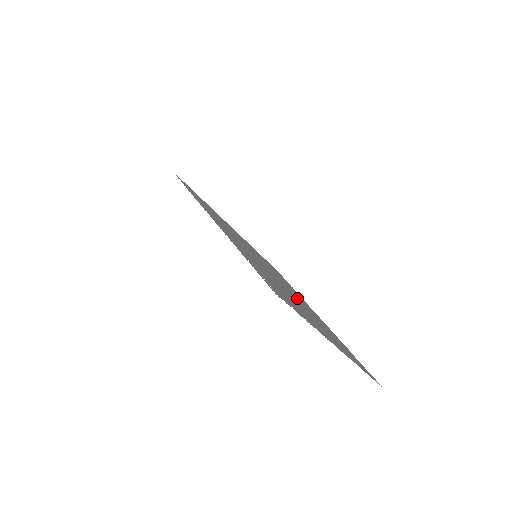
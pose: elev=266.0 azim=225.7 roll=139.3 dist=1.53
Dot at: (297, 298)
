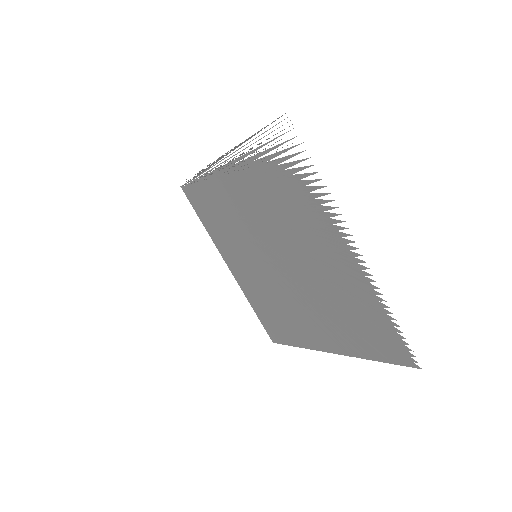
Dot at: (303, 289)
